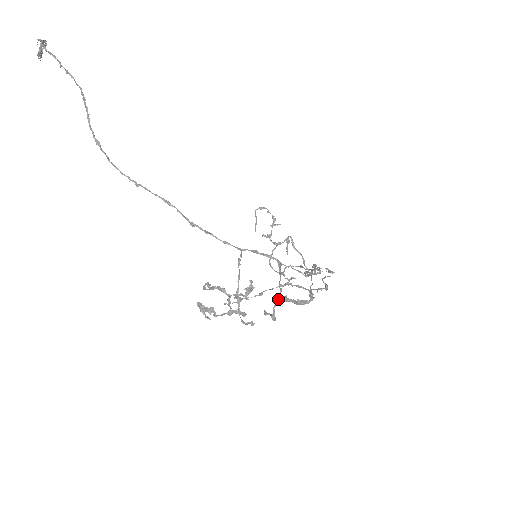
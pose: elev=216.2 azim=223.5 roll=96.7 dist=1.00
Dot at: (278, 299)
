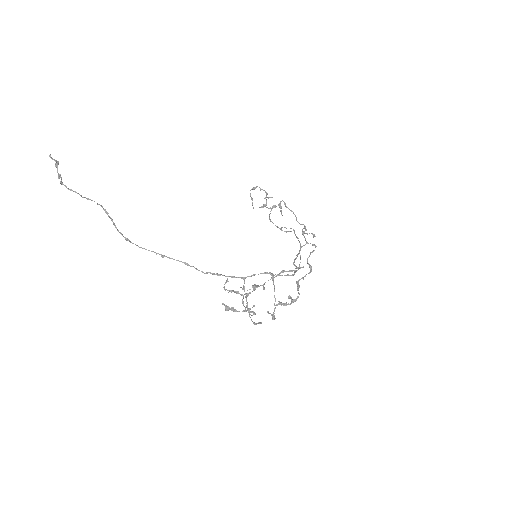
Dot at: occluded
